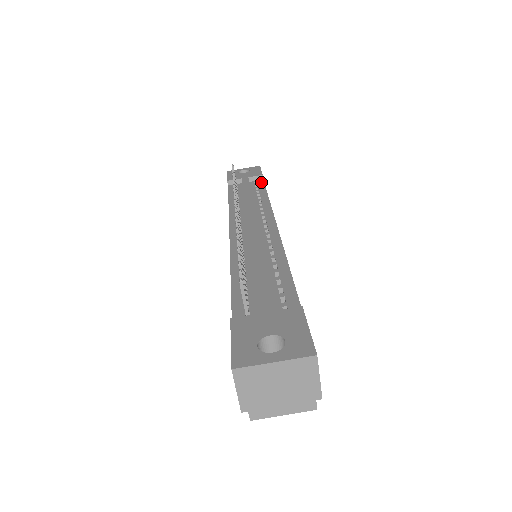
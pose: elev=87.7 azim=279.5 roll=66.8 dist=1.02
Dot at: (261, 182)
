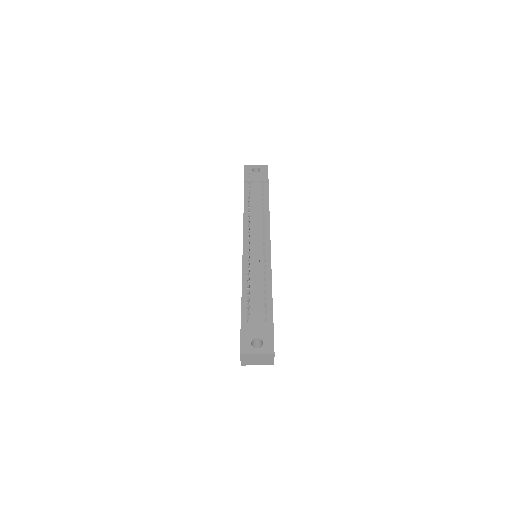
Dot at: (267, 187)
